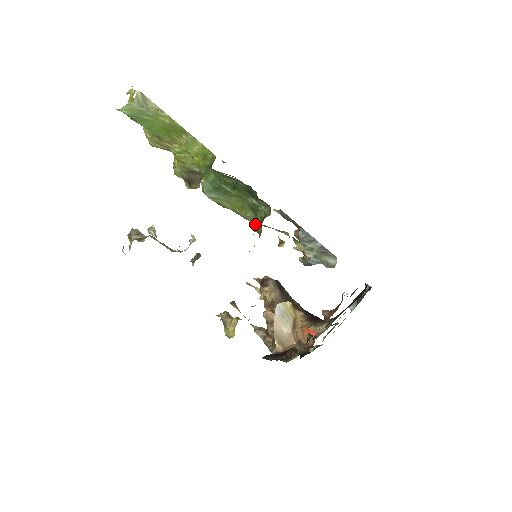
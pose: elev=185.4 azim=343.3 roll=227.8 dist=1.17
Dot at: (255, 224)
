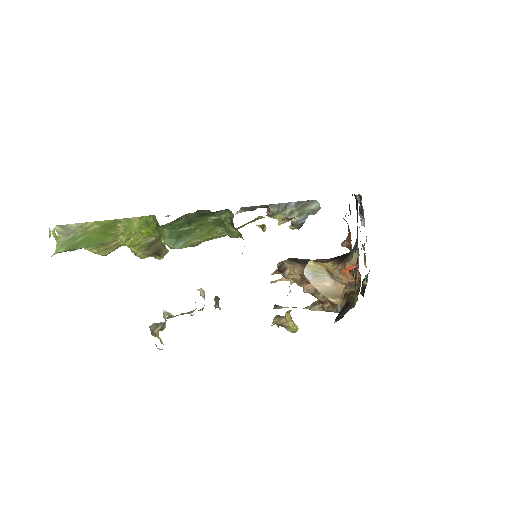
Dot at: (230, 233)
